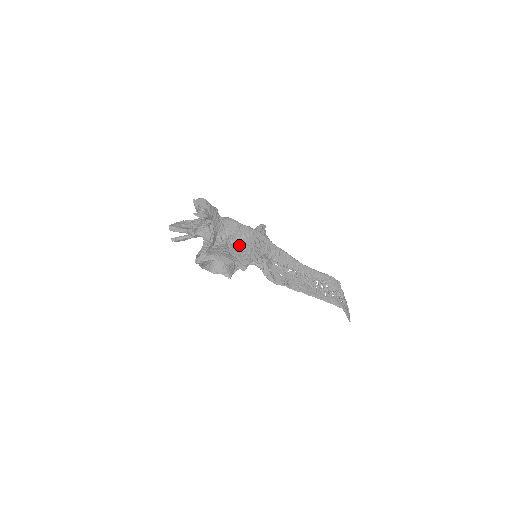
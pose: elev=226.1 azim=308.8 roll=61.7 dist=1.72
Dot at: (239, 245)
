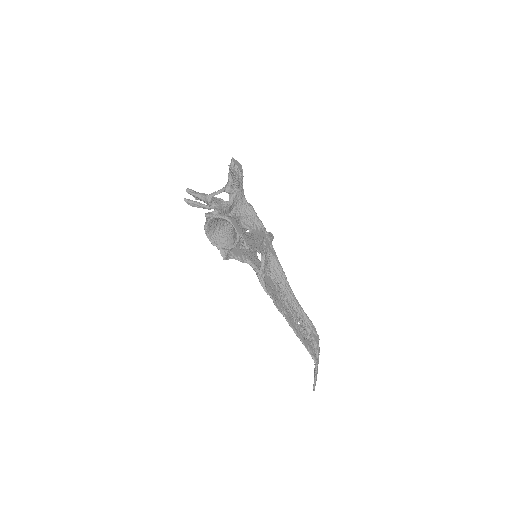
Dot at: (242, 242)
